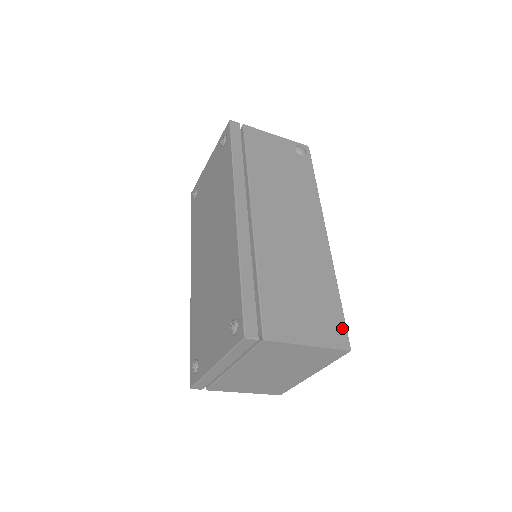
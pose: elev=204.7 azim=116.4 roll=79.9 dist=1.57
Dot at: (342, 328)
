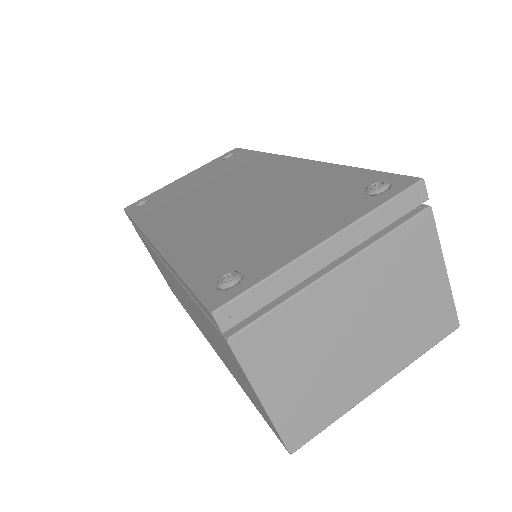
Dot at: occluded
